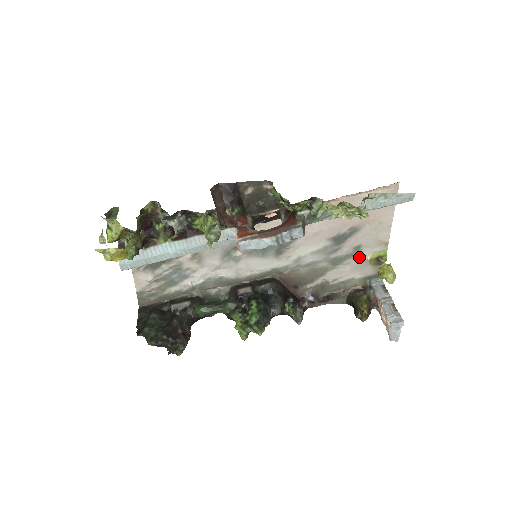
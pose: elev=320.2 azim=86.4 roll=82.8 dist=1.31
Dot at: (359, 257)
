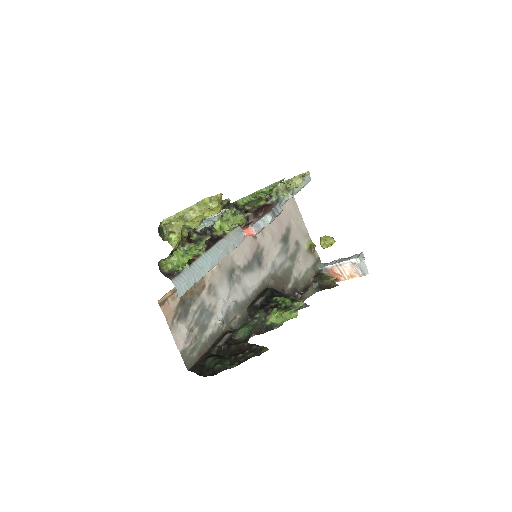
Dot at: (301, 250)
